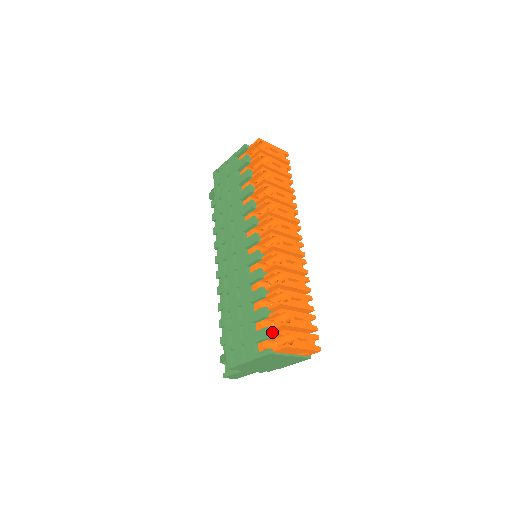
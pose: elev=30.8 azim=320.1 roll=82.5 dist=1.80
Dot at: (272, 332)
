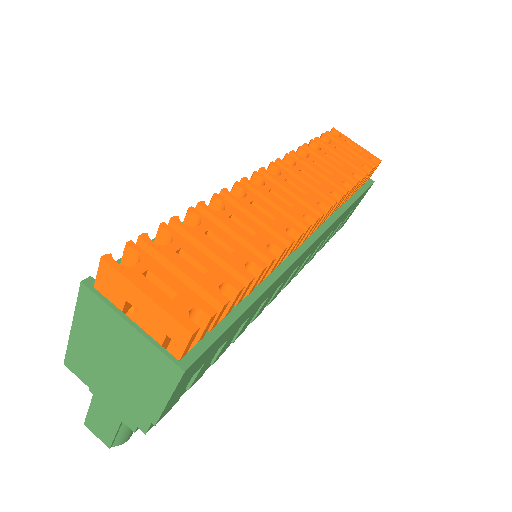
Dot at: occluded
